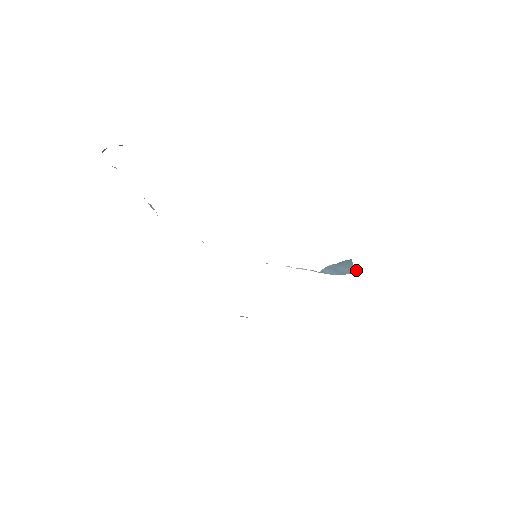
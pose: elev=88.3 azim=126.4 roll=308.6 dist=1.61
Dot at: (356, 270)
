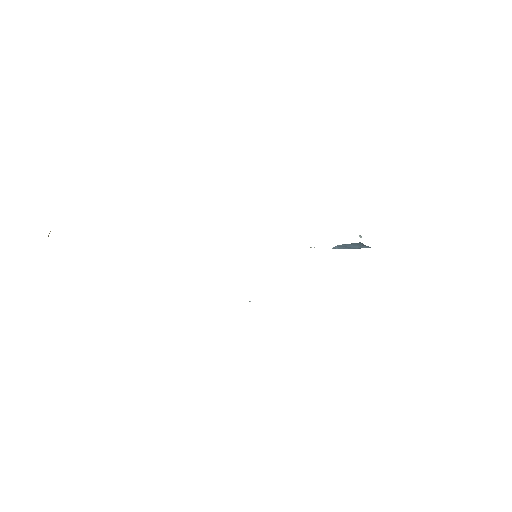
Dot at: (369, 247)
